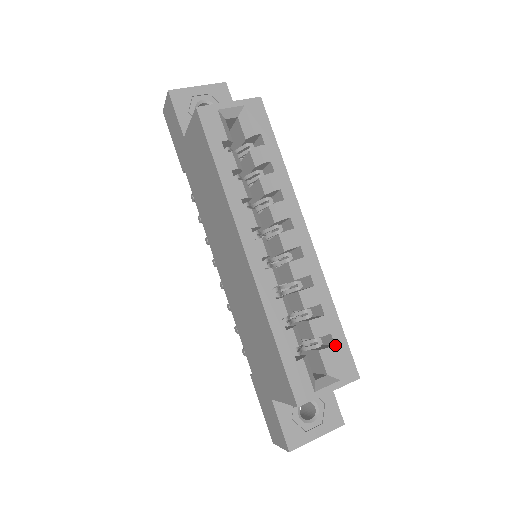
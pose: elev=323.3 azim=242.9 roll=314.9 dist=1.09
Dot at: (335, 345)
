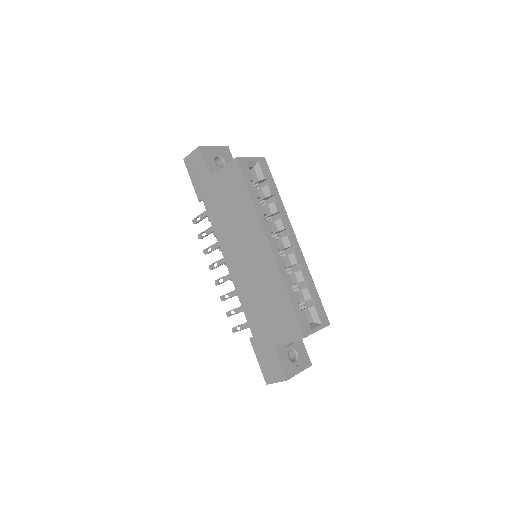
Dot at: (317, 304)
